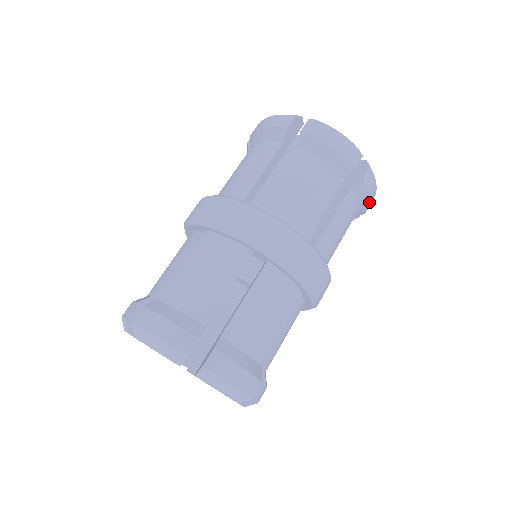
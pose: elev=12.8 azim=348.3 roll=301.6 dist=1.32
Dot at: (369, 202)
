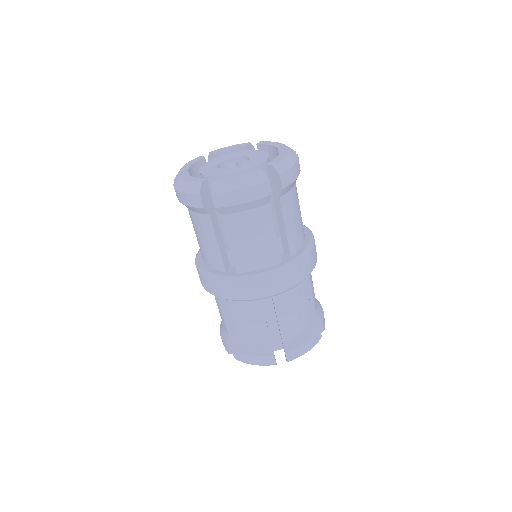
Dot at: occluded
